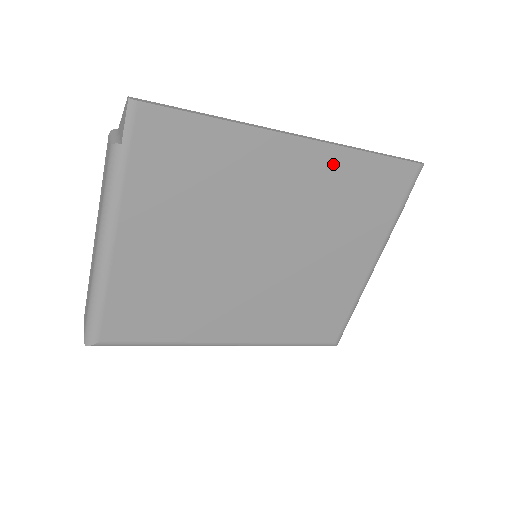
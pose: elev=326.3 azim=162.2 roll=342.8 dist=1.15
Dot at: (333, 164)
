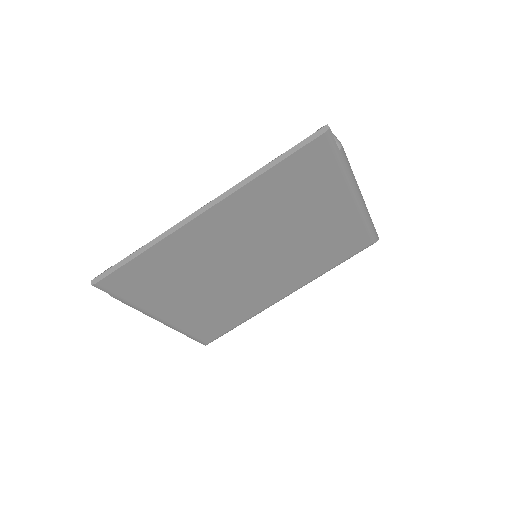
Dot at: (248, 197)
